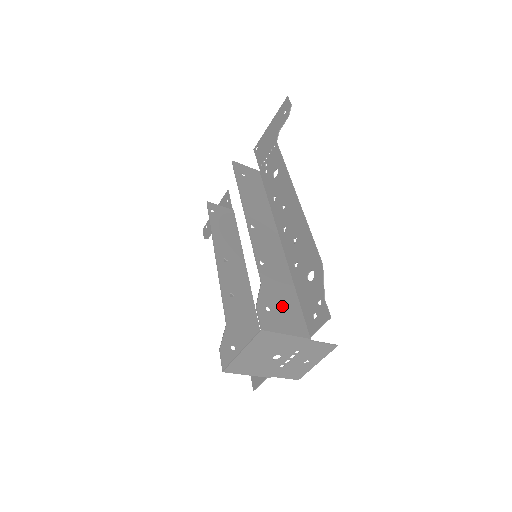
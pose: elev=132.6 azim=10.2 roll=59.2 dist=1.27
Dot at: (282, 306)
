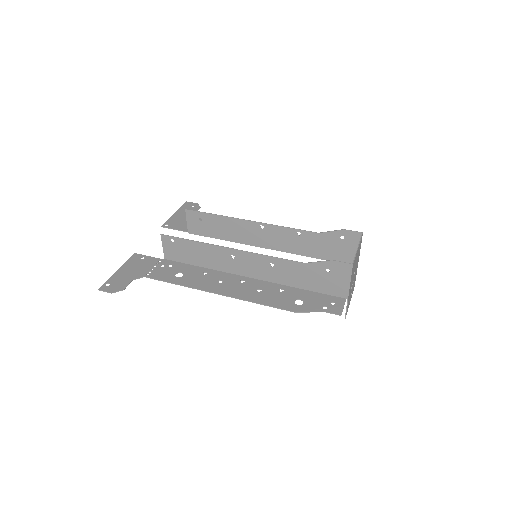
Dot at: (336, 247)
